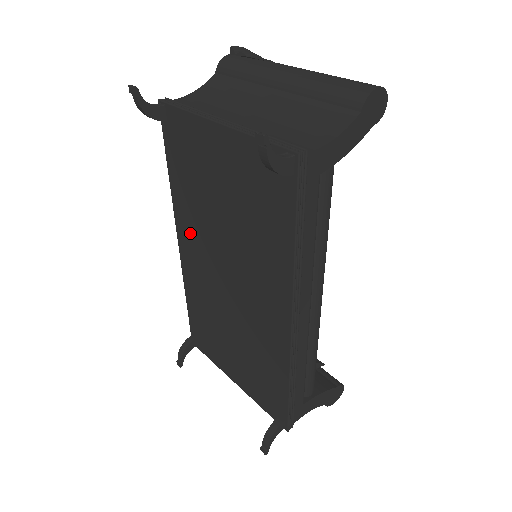
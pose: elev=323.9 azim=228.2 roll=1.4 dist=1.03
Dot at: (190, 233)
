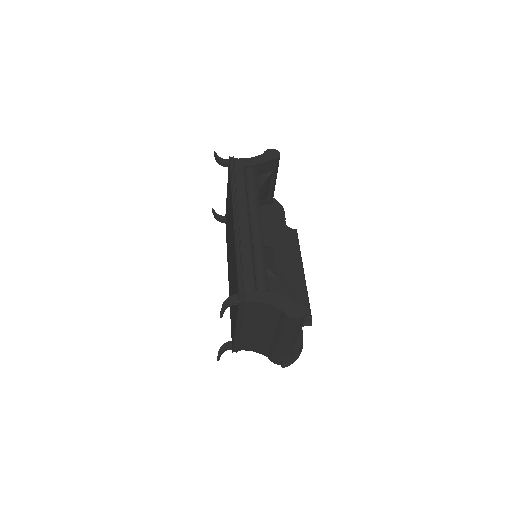
Dot at: (228, 259)
